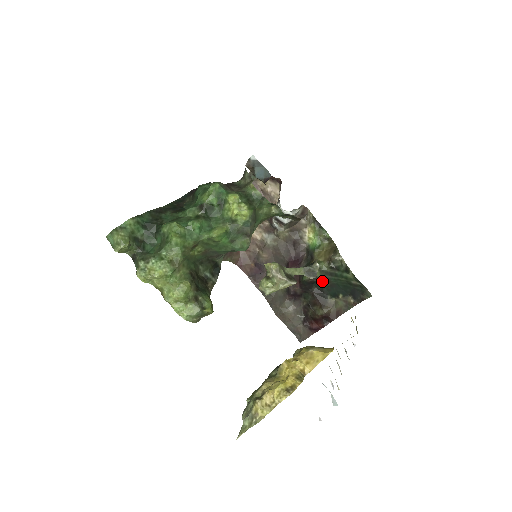
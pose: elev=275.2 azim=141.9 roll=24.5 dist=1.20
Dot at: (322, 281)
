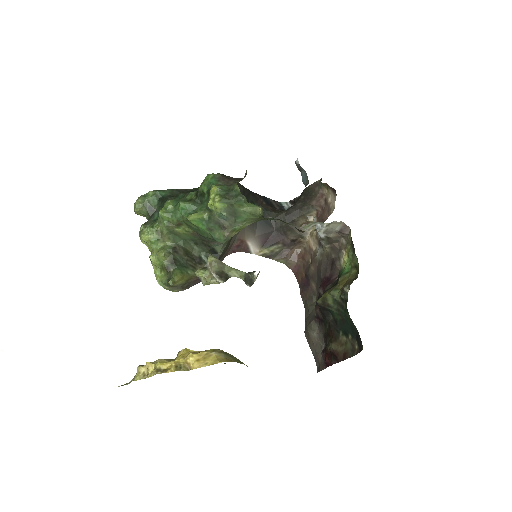
Dot at: (335, 311)
